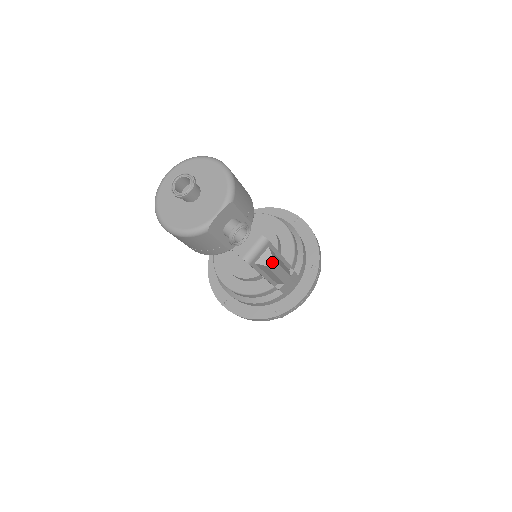
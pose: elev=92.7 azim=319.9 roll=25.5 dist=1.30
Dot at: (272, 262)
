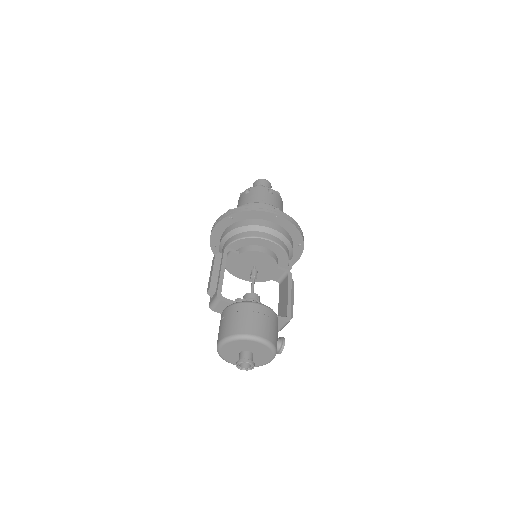
Dot at: (292, 316)
